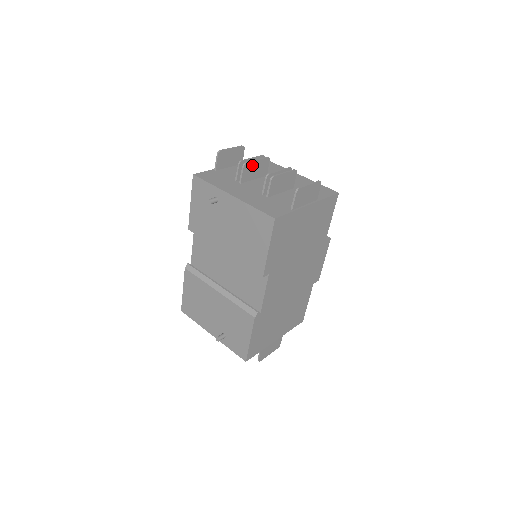
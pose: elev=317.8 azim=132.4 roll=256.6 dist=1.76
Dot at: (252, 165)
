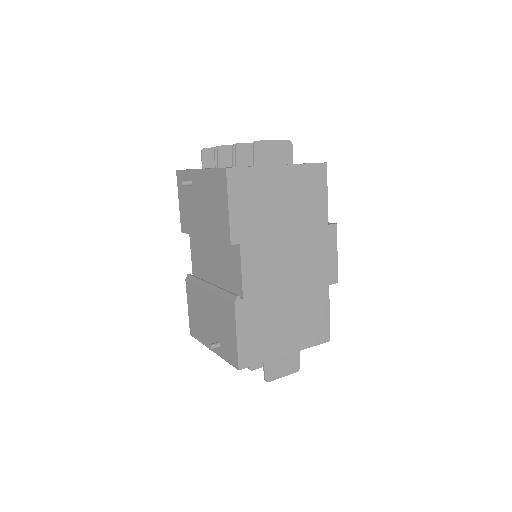
Dot at: (230, 150)
